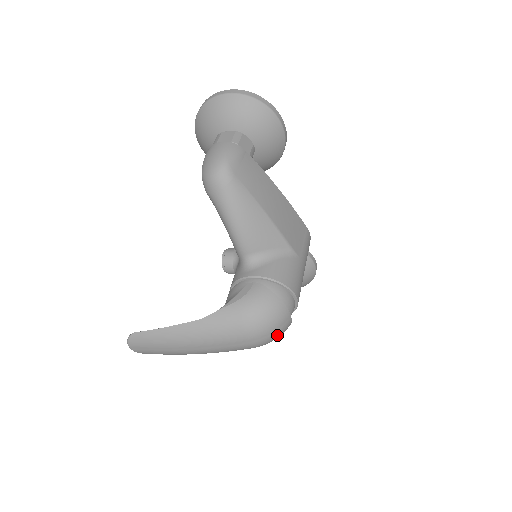
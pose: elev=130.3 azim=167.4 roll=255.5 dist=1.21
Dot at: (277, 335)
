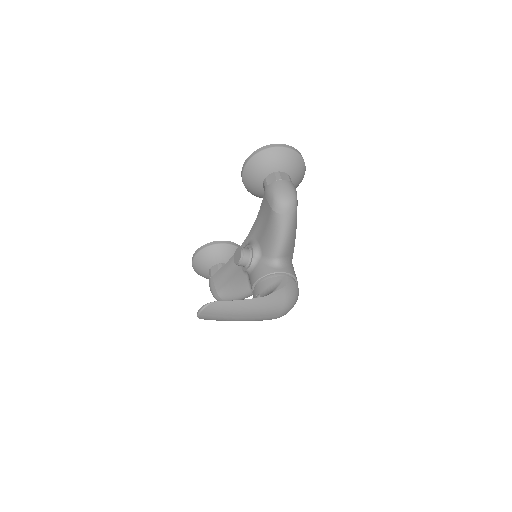
Dot at: occluded
